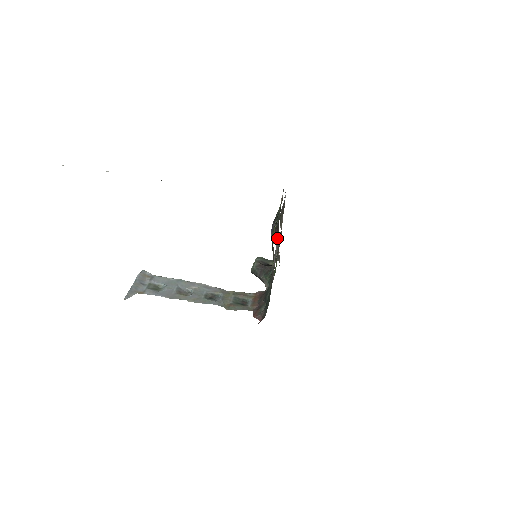
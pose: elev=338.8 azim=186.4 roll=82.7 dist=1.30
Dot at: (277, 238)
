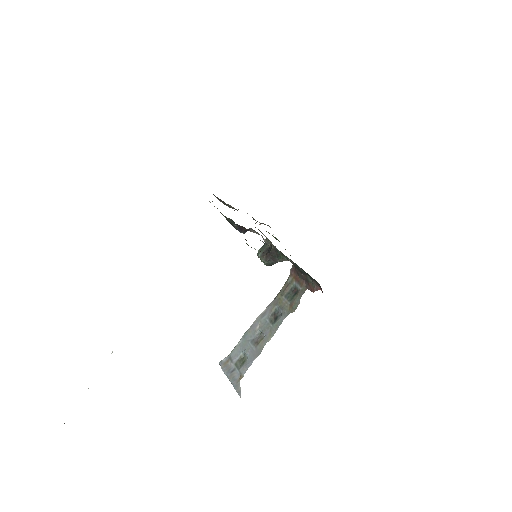
Dot at: (249, 229)
